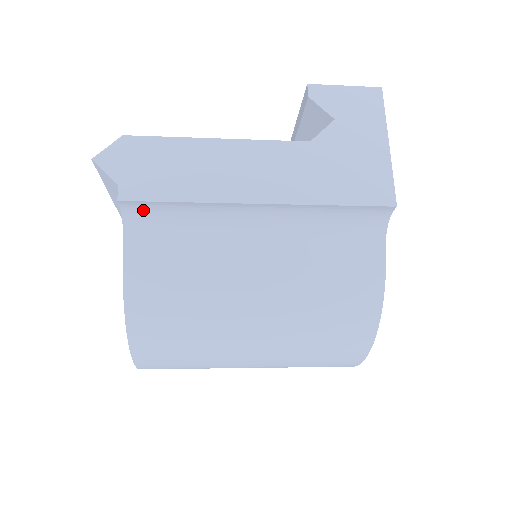
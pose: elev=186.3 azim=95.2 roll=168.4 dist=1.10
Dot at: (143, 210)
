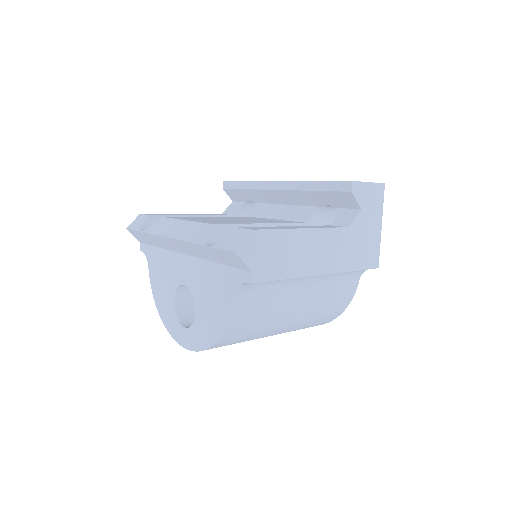
Dot at: occluded
